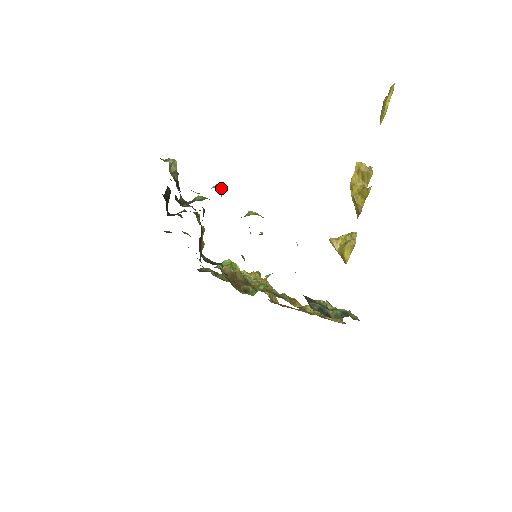
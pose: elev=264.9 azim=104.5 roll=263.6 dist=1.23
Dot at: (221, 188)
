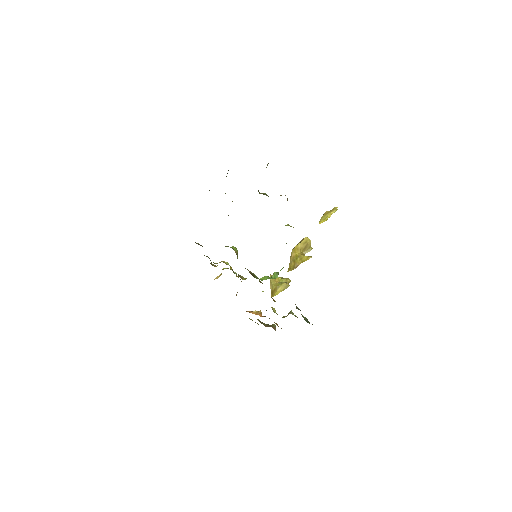
Dot at: occluded
